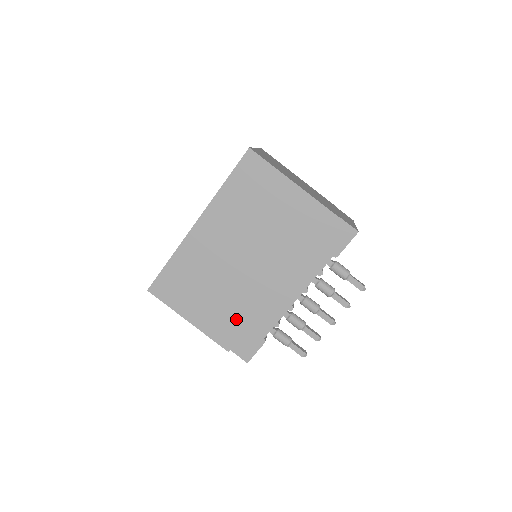
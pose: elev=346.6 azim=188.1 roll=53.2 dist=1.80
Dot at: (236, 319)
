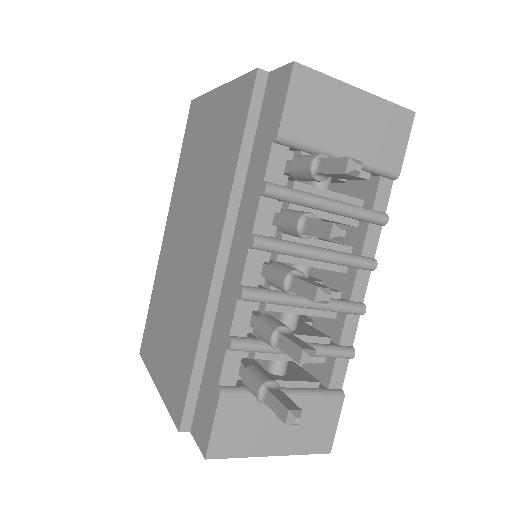
Dot at: (185, 354)
